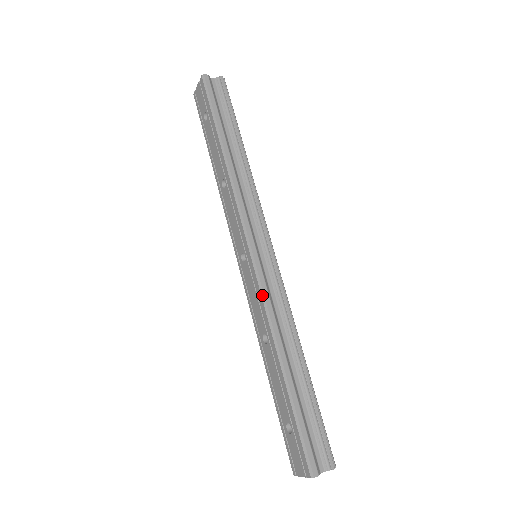
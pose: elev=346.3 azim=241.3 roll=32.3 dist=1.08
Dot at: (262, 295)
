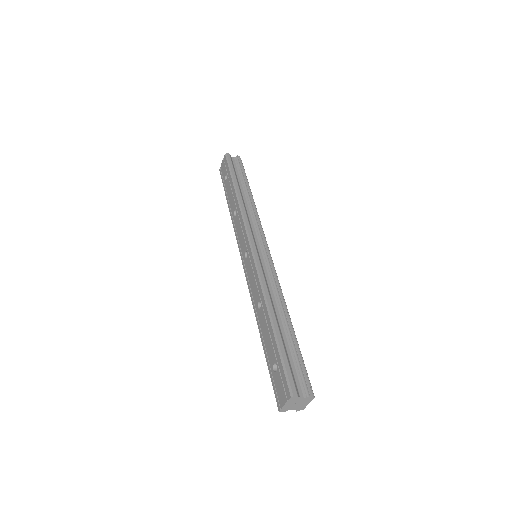
Dot at: (258, 272)
